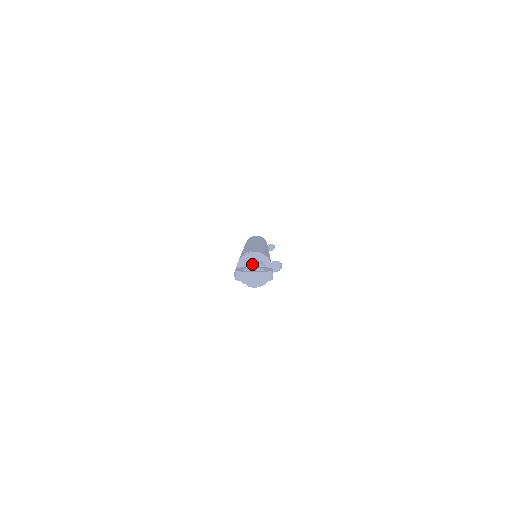
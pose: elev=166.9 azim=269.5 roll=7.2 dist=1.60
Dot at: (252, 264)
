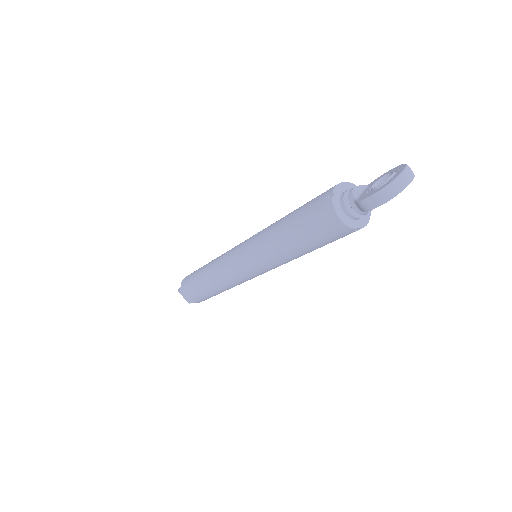
Dot at: (357, 192)
